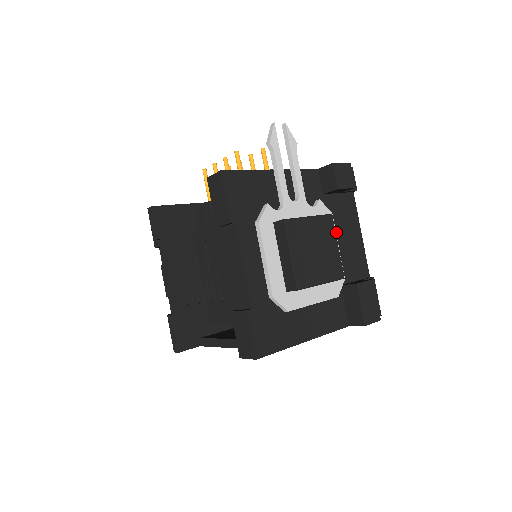
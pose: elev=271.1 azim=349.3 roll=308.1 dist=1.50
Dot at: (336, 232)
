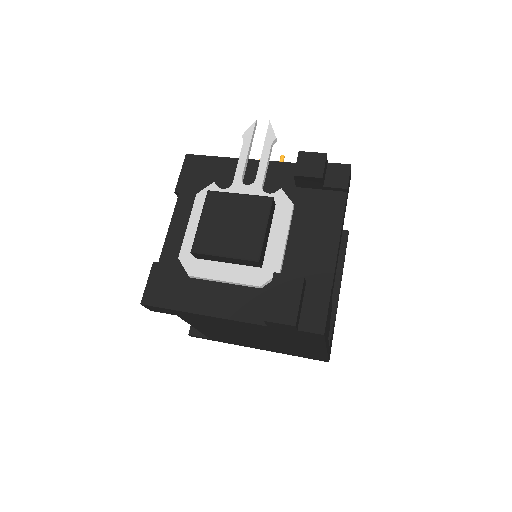
Dot at: (297, 226)
